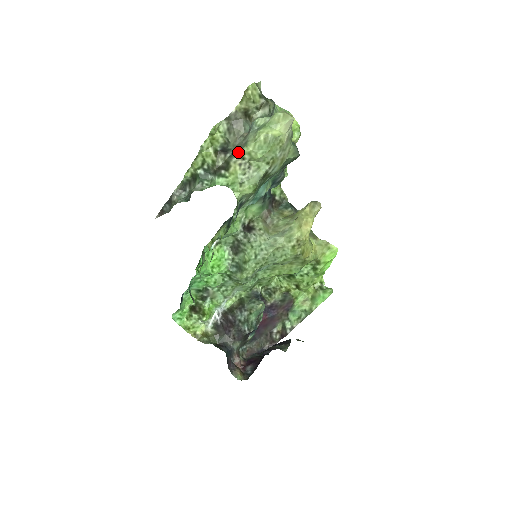
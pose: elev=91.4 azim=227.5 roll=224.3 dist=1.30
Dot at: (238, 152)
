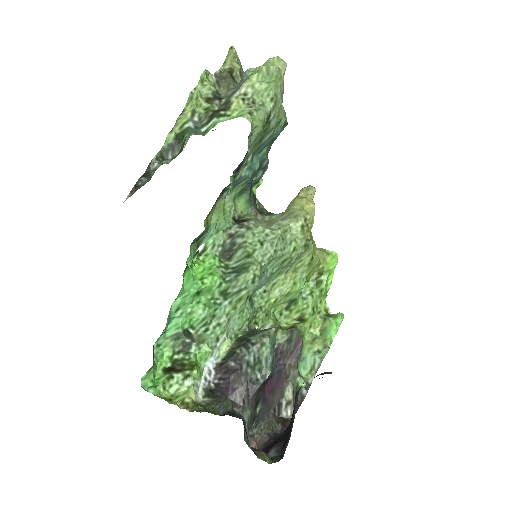
Dot at: (238, 89)
